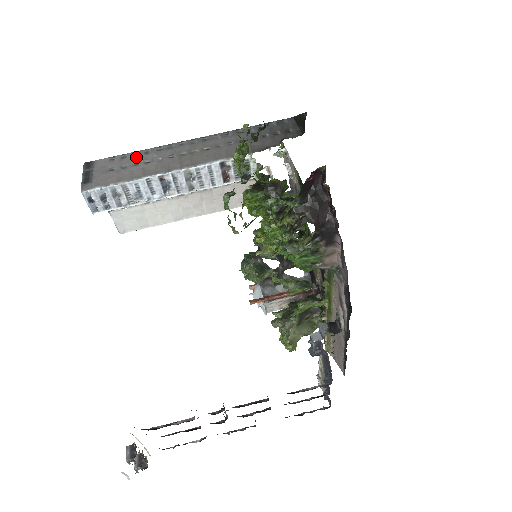
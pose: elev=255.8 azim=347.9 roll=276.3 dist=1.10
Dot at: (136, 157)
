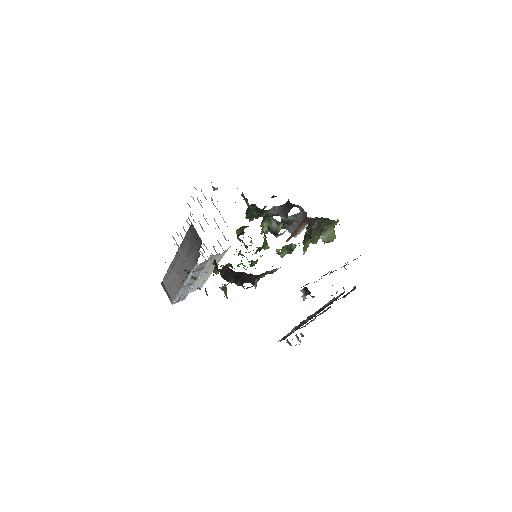
Dot at: (170, 276)
